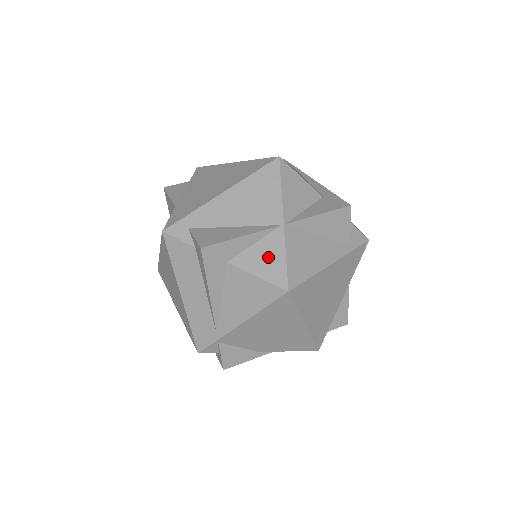
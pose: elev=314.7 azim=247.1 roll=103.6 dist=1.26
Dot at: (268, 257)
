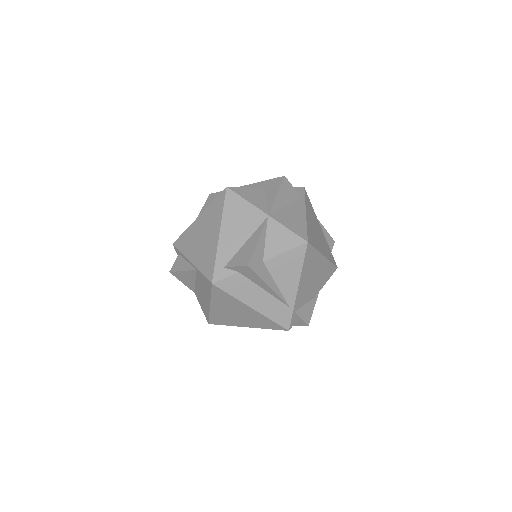
Dot at: (280, 238)
